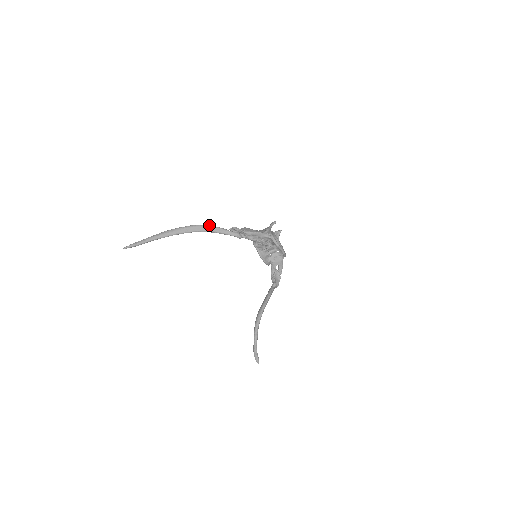
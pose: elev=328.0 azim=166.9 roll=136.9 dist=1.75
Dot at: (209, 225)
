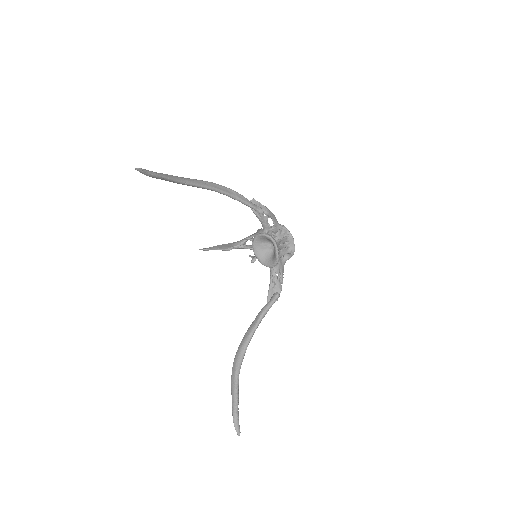
Dot at: (229, 188)
